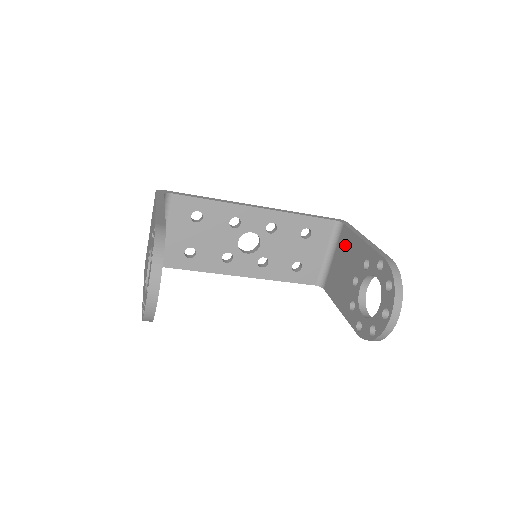
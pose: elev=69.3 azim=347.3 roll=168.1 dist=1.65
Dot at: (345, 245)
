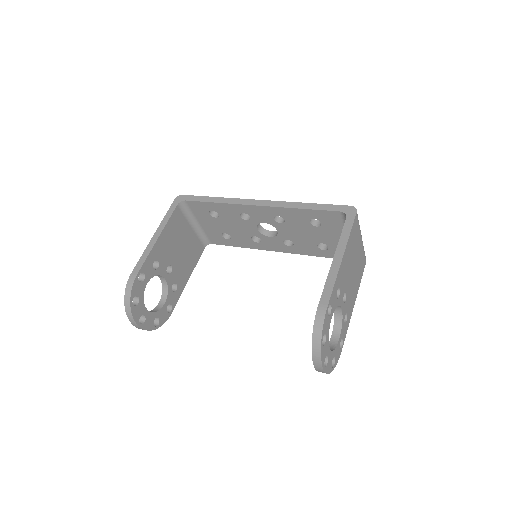
Dot at: occluded
